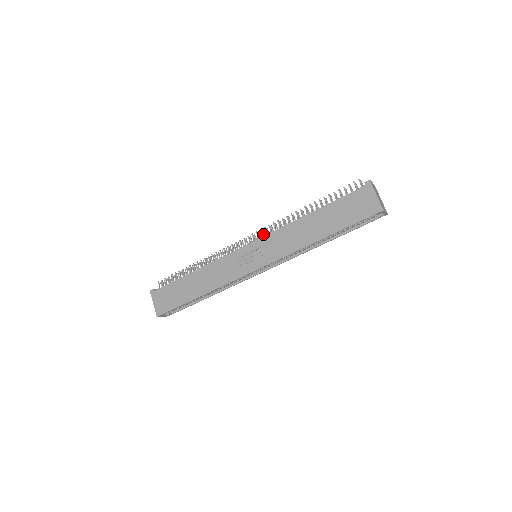
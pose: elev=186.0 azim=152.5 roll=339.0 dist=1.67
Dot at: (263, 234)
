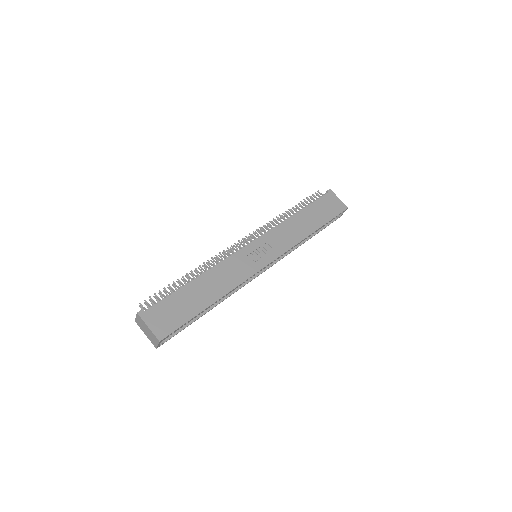
Dot at: (254, 237)
